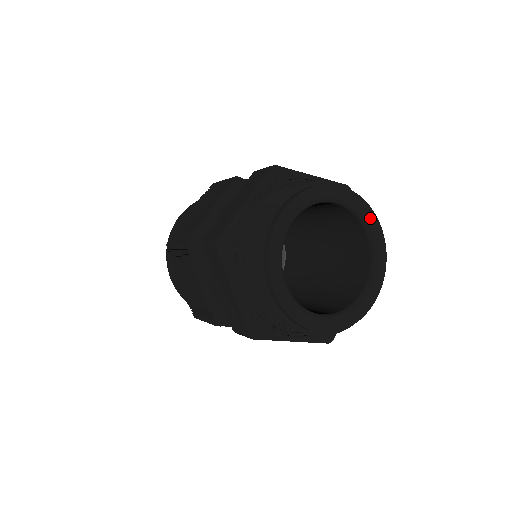
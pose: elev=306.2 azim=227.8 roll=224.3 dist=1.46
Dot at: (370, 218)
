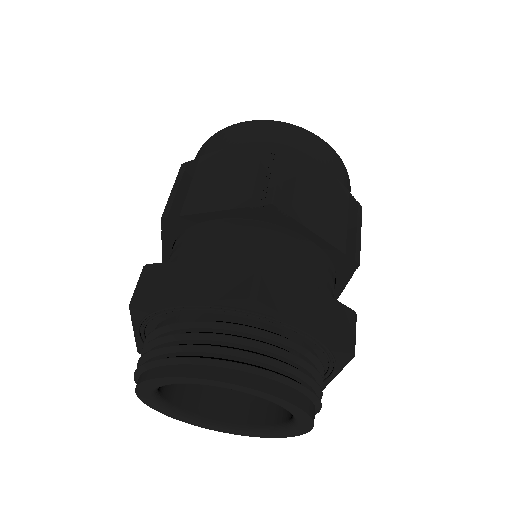
Dot at: (303, 421)
